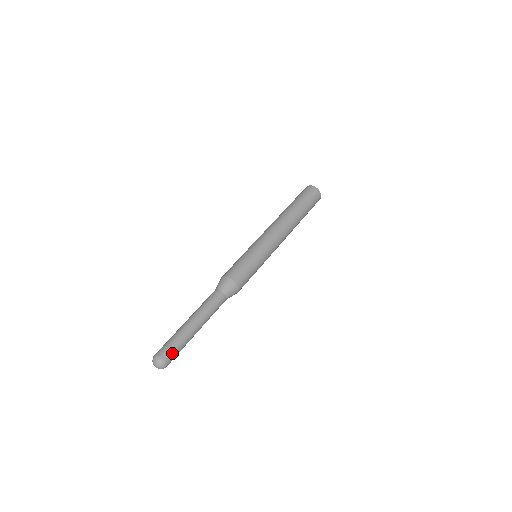
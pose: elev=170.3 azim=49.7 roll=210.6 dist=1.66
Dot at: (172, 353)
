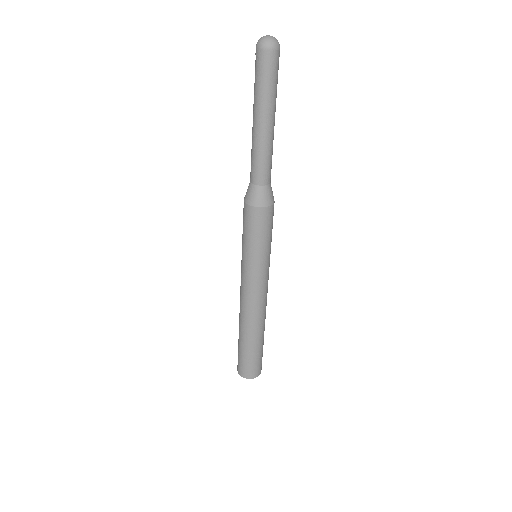
Dot at: (278, 65)
